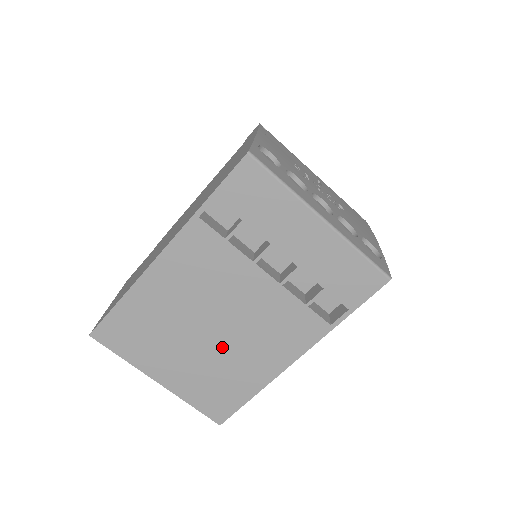
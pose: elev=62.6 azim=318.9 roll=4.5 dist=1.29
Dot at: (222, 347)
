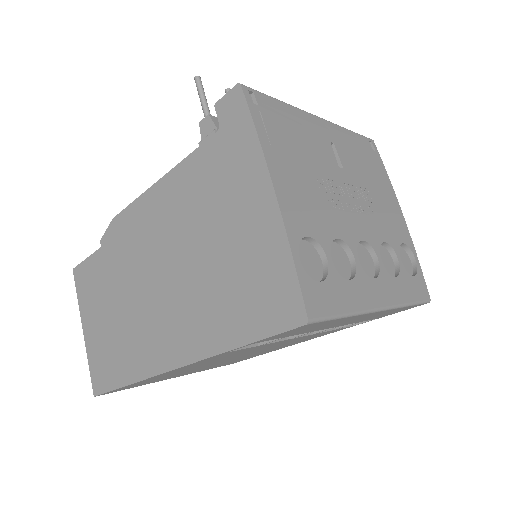
Dot at: occluded
